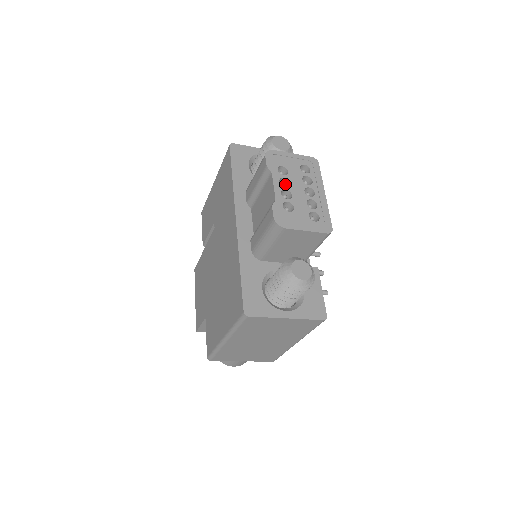
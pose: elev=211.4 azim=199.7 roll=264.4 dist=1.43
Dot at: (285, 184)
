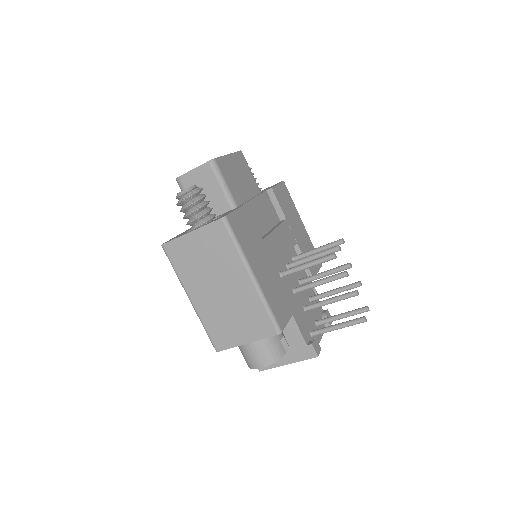
Dot at: occluded
